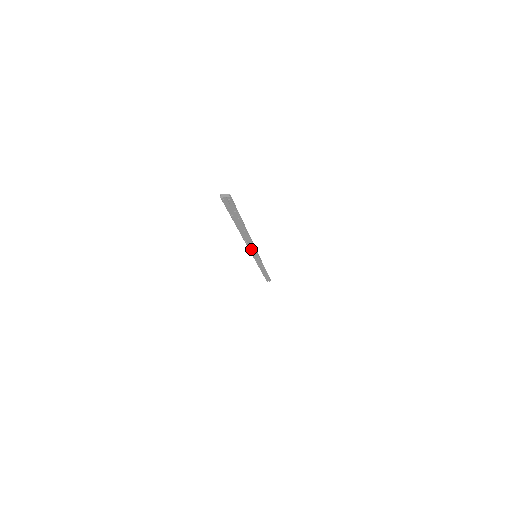
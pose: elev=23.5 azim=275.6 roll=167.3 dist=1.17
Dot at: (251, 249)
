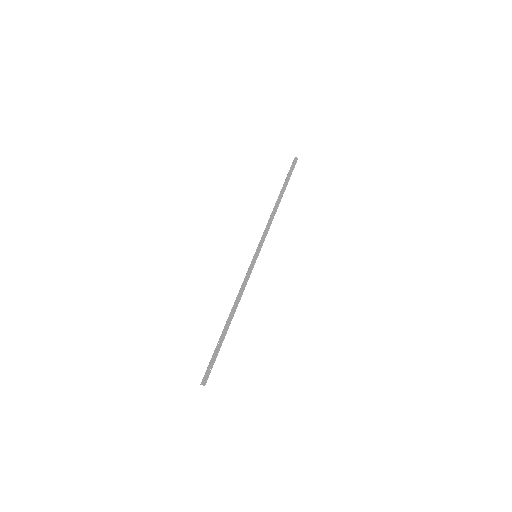
Dot at: (264, 234)
